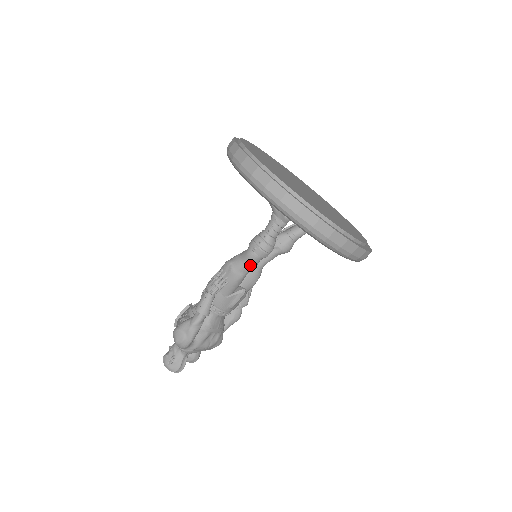
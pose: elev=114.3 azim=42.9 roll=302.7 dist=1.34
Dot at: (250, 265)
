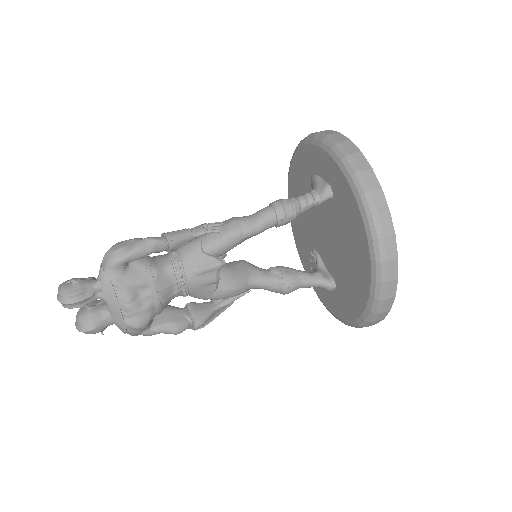
Dot at: (257, 220)
